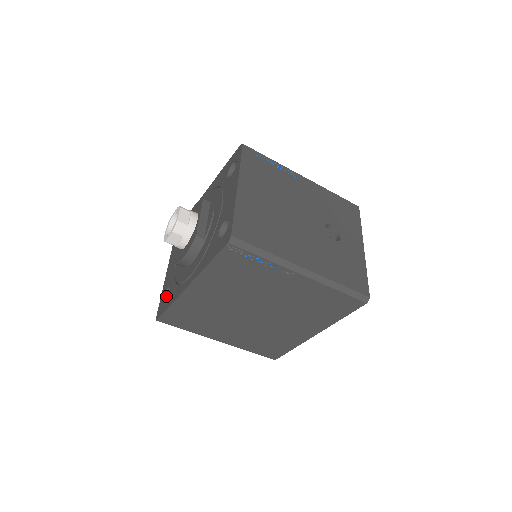
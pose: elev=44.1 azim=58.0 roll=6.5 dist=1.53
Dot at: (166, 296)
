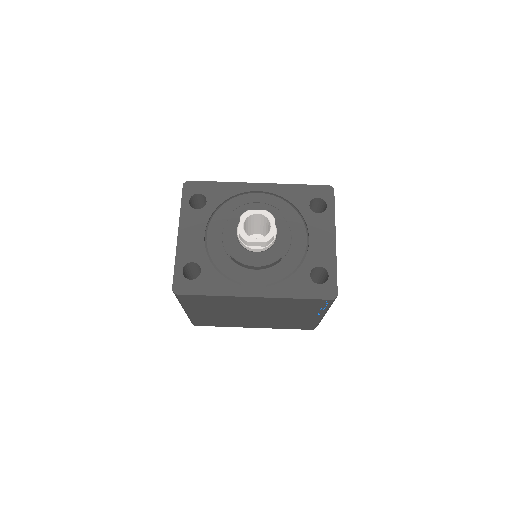
Dot at: (184, 268)
